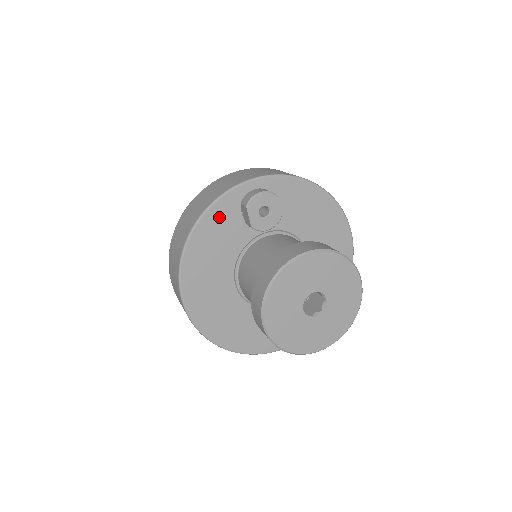
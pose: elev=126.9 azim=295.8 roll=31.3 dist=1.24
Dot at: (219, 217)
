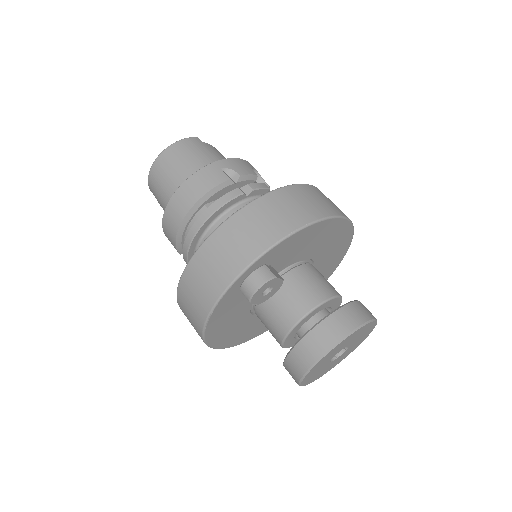
Dot at: (224, 307)
